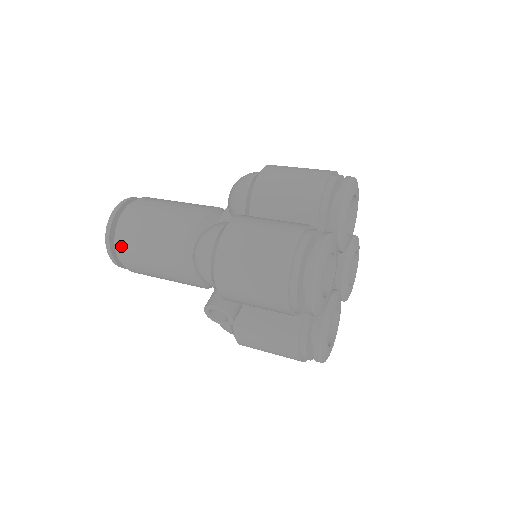
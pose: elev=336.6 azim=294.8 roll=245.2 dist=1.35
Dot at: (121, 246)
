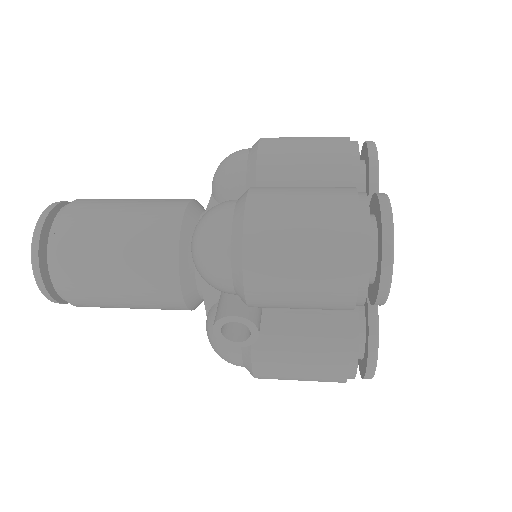
Dot at: (60, 262)
